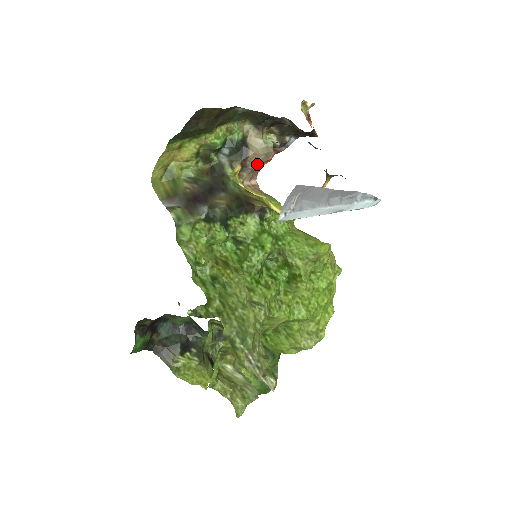
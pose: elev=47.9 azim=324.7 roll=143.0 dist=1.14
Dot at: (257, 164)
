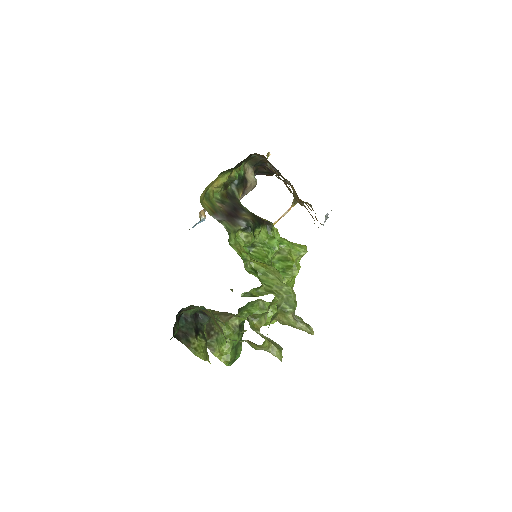
Dot at: (248, 192)
